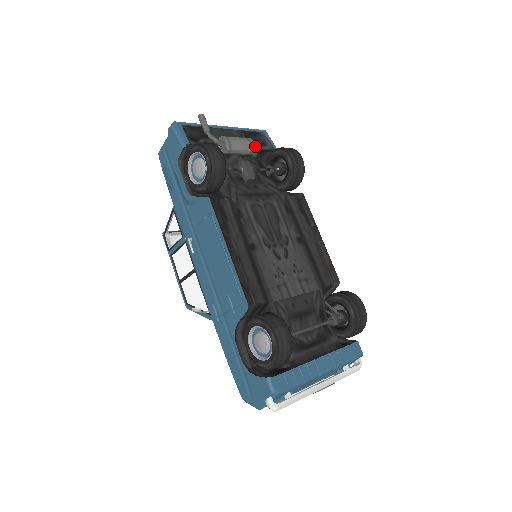
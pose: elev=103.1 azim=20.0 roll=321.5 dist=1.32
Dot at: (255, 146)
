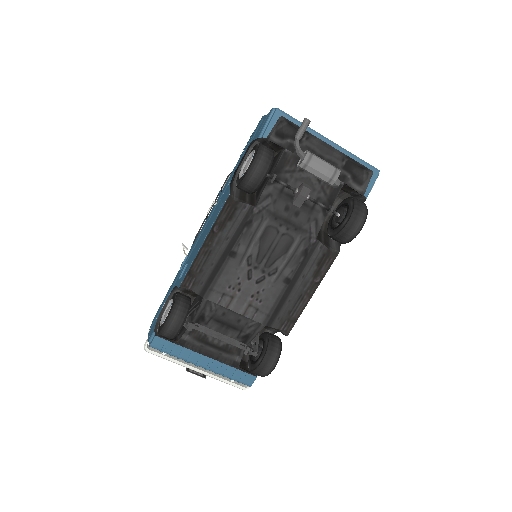
Dot at: (348, 178)
